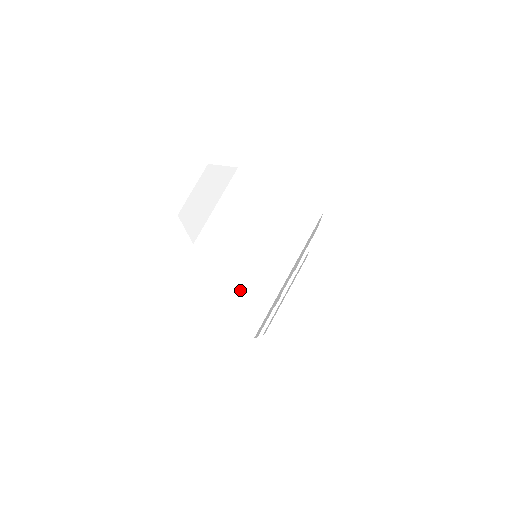
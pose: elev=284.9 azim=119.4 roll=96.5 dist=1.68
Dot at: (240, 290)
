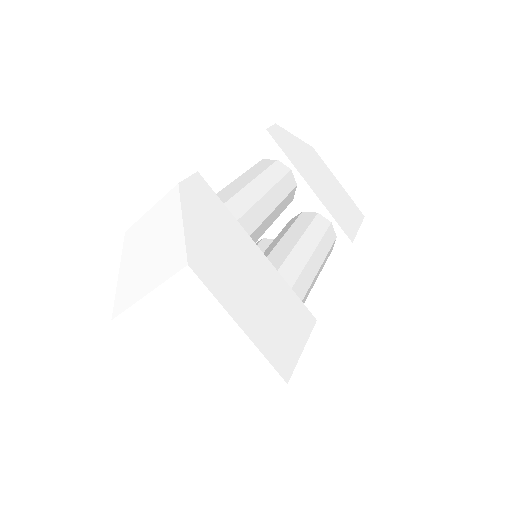
Dot at: (156, 392)
